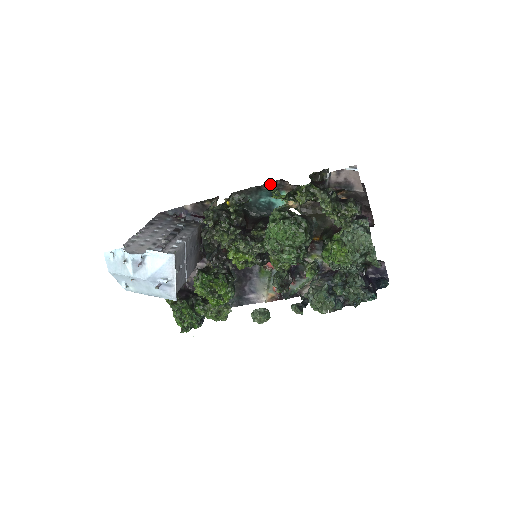
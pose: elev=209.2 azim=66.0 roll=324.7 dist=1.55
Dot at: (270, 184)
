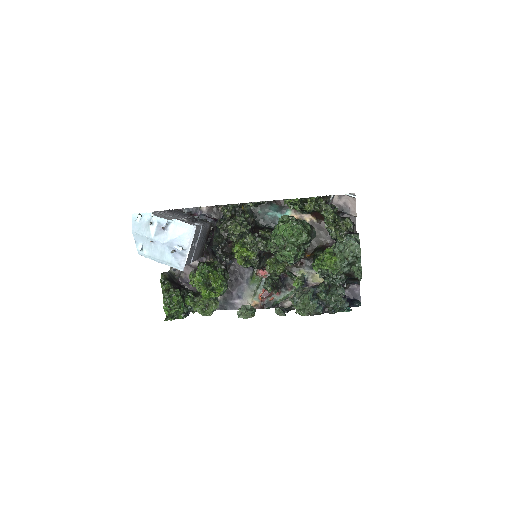
Dot at: (280, 201)
